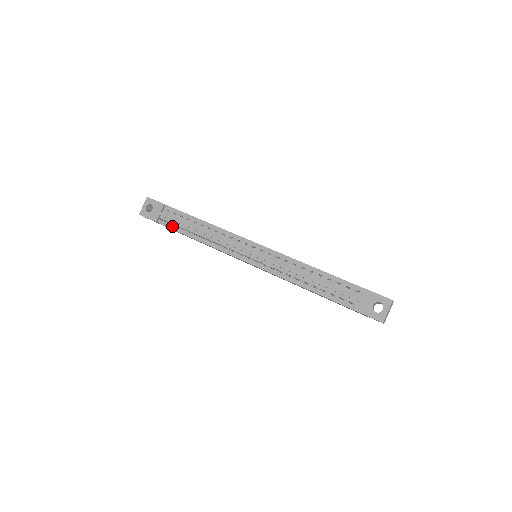
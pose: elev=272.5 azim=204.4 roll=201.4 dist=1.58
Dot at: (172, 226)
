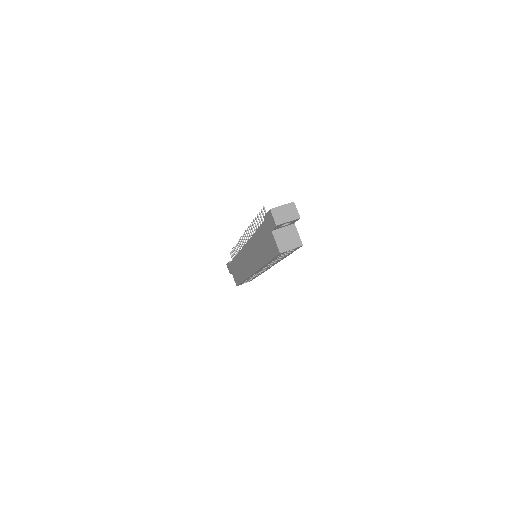
Dot at: occluded
